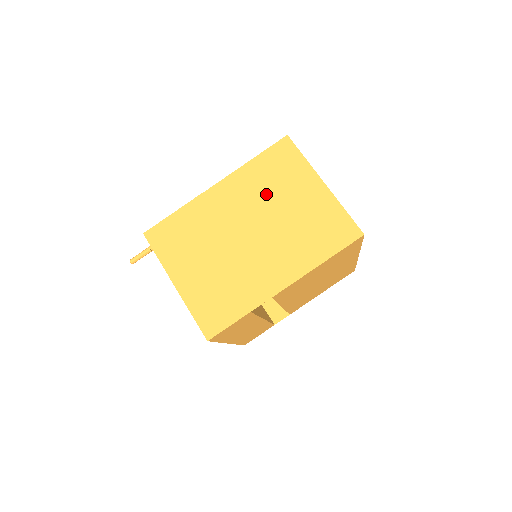
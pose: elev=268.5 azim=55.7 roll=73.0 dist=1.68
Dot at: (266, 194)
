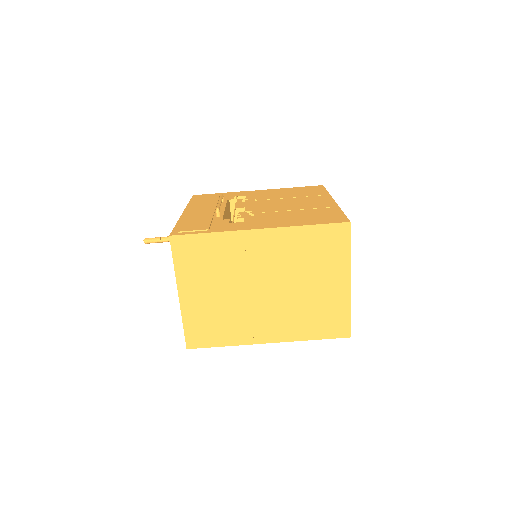
Dot at: (298, 264)
